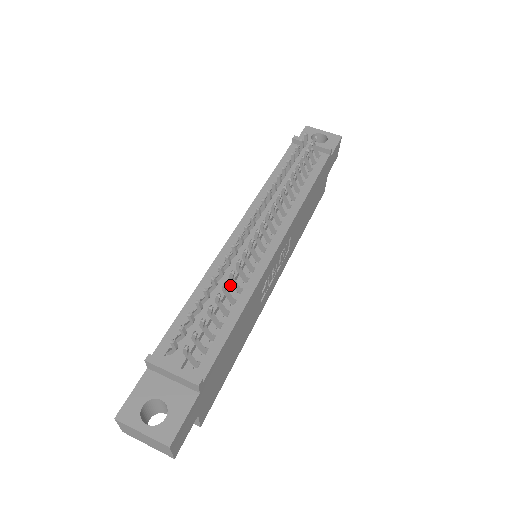
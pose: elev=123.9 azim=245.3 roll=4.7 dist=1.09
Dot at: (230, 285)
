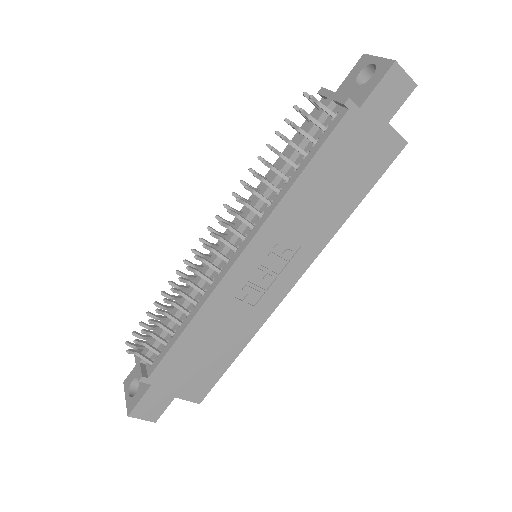
Dot at: (187, 297)
